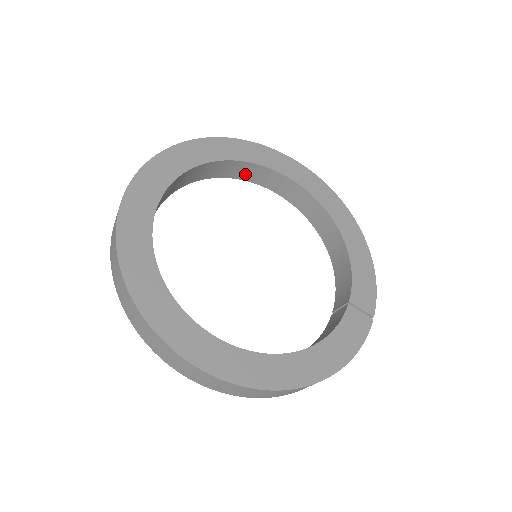
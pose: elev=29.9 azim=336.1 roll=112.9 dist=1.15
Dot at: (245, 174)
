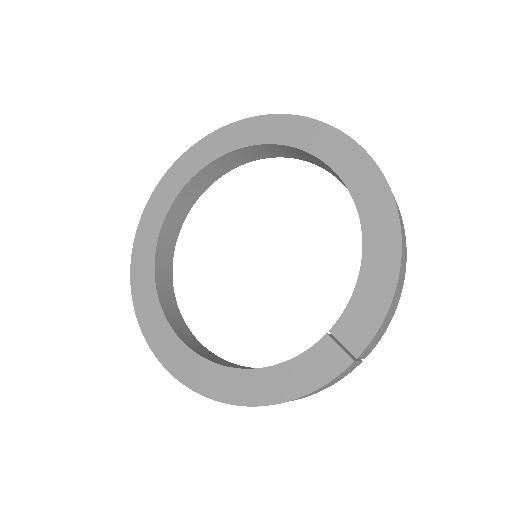
Dot at: (287, 153)
